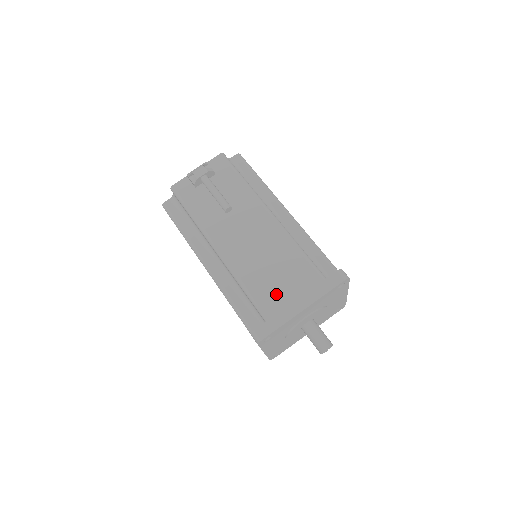
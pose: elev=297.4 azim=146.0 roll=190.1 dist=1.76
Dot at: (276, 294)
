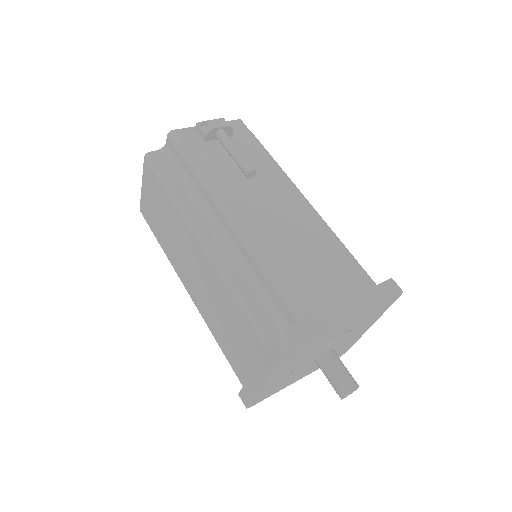
Dot at: (314, 288)
